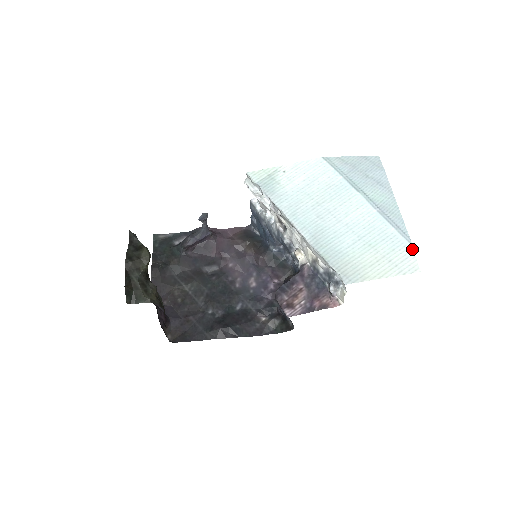
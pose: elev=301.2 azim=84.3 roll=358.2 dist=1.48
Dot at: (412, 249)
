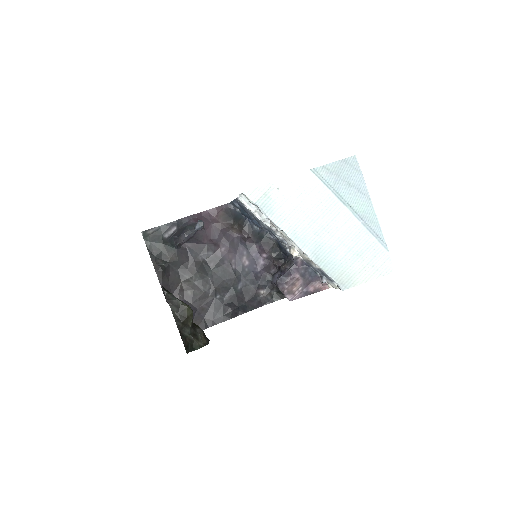
Dot at: (388, 254)
